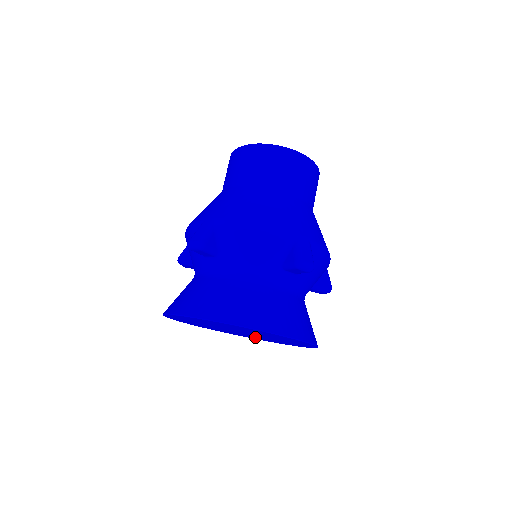
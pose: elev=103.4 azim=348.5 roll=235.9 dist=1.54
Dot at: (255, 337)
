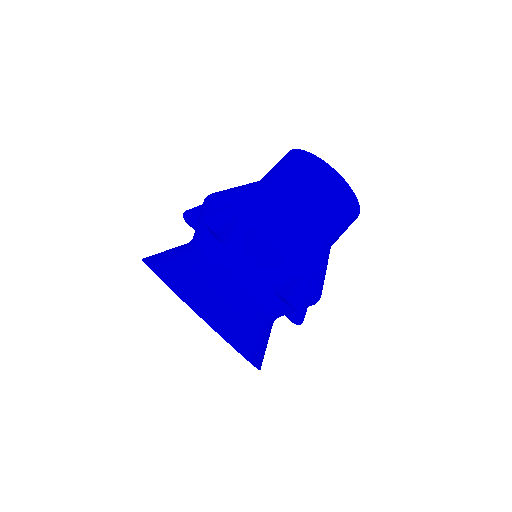
Dot at: occluded
